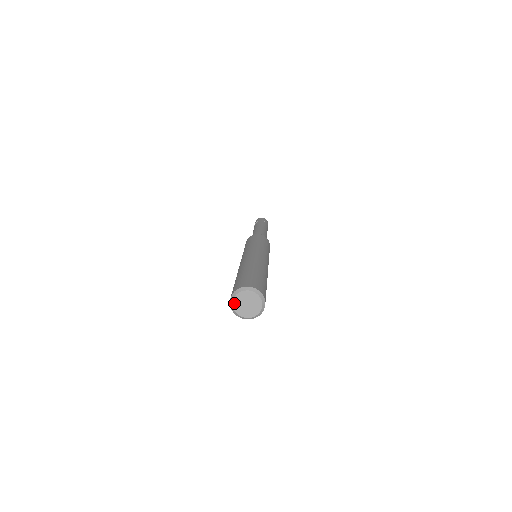
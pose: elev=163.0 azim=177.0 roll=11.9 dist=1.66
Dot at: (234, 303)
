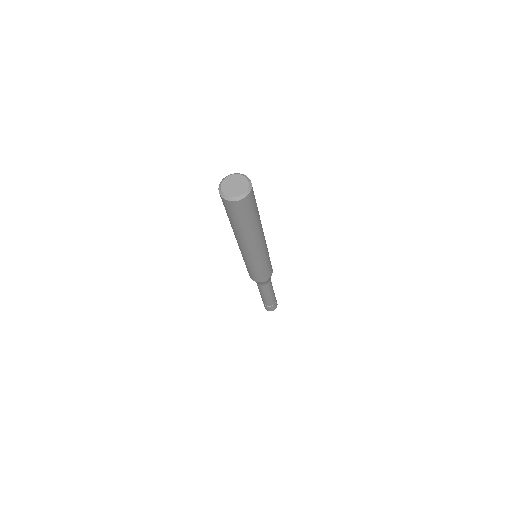
Dot at: (222, 184)
